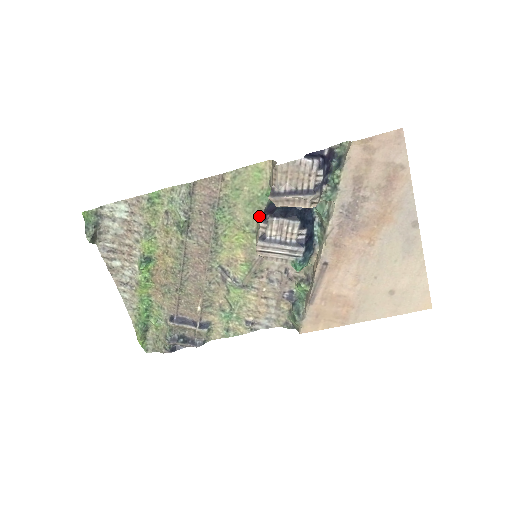
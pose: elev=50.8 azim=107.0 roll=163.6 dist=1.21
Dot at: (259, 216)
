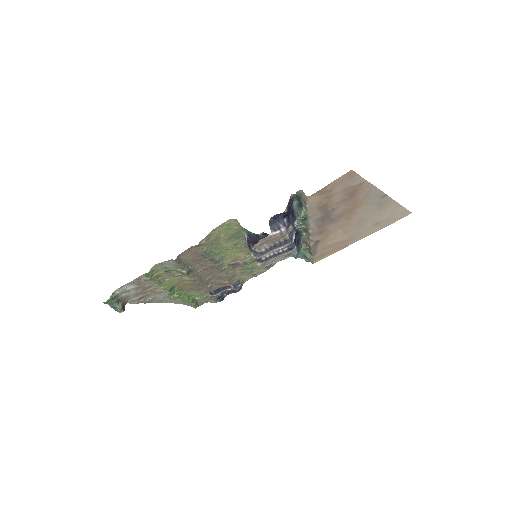
Dot at: (244, 240)
